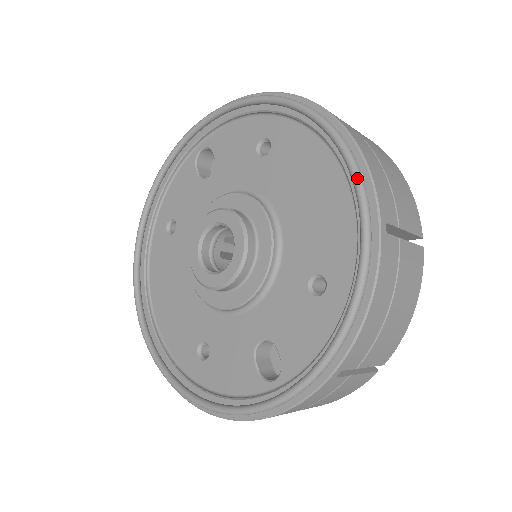
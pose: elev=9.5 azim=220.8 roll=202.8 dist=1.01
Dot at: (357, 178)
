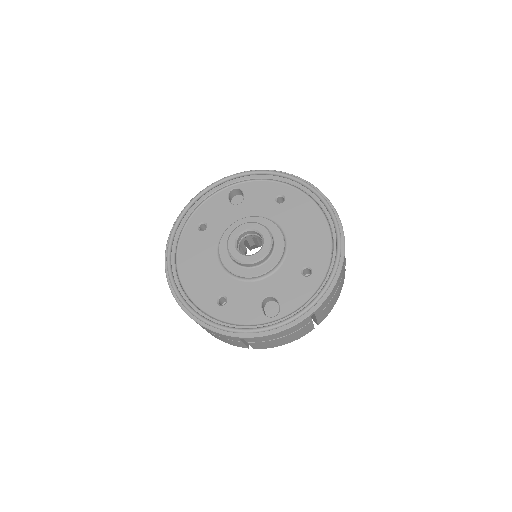
Dot at: (338, 226)
